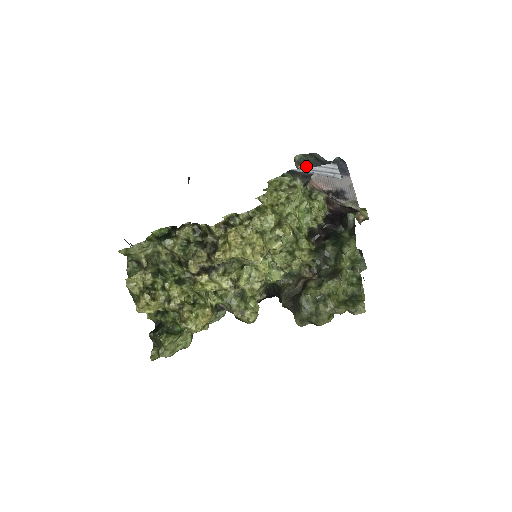
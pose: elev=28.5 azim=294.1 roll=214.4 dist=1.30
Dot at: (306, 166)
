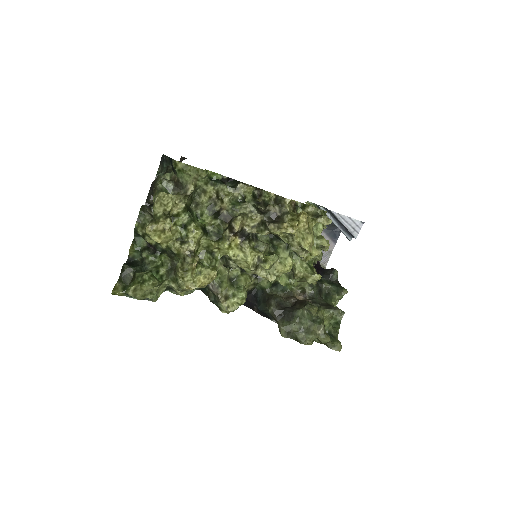
Dot at: occluded
